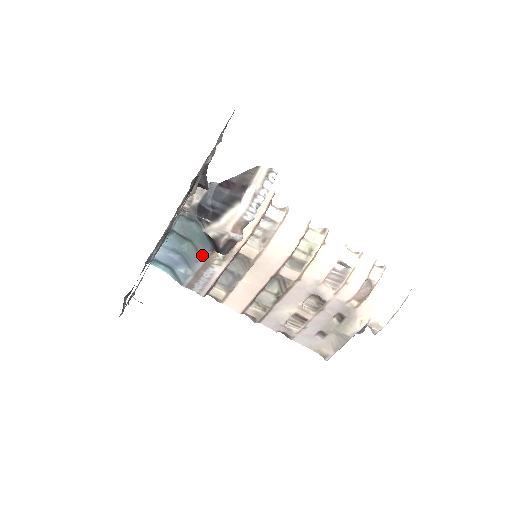
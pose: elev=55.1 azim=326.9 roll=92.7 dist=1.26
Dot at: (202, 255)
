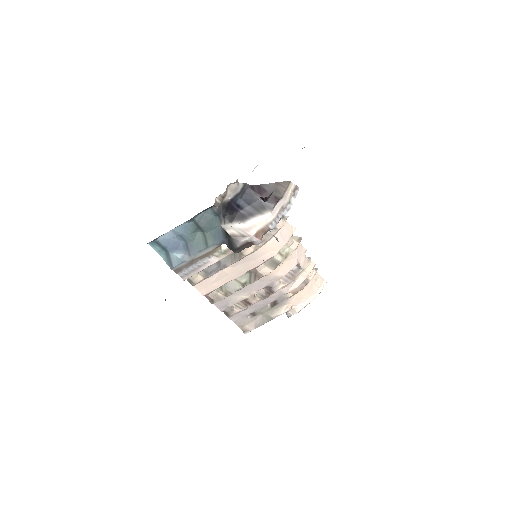
Dot at: (209, 247)
